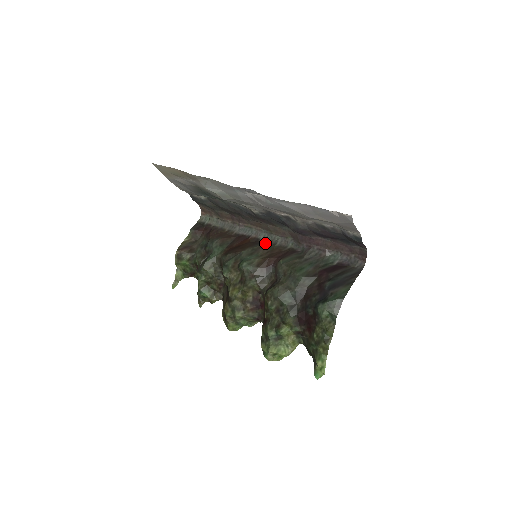
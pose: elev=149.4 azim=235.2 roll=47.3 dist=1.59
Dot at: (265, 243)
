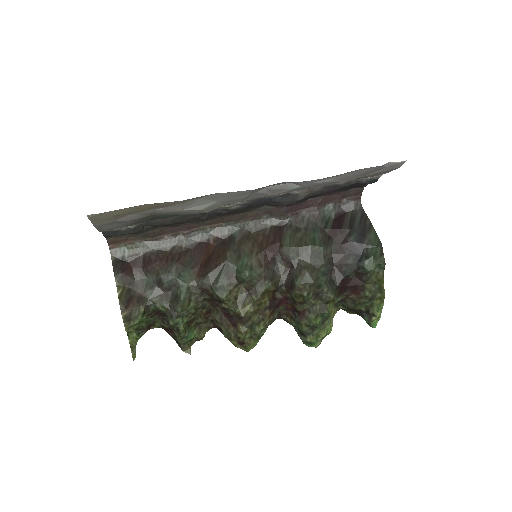
Dot at: (239, 237)
